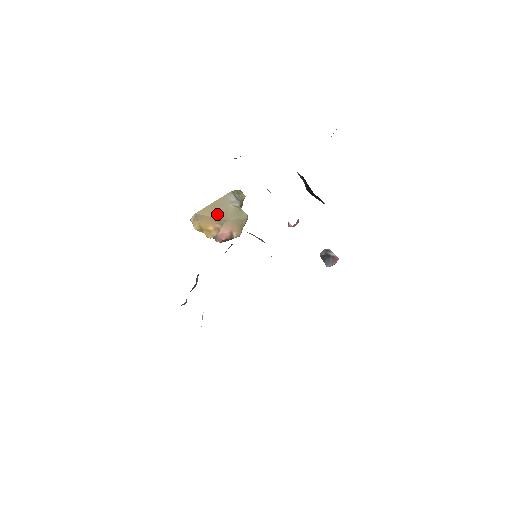
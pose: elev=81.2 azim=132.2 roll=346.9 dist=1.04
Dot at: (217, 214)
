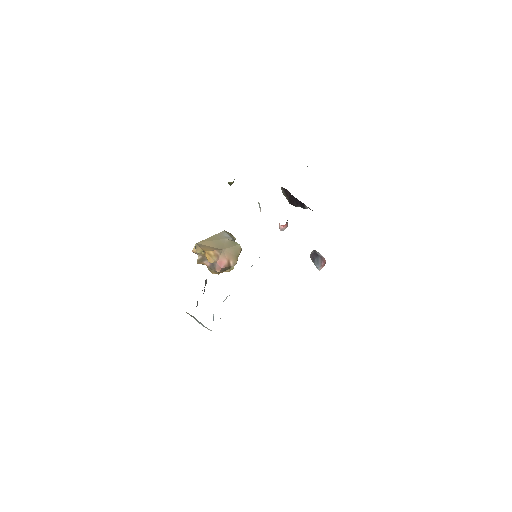
Dot at: (215, 245)
